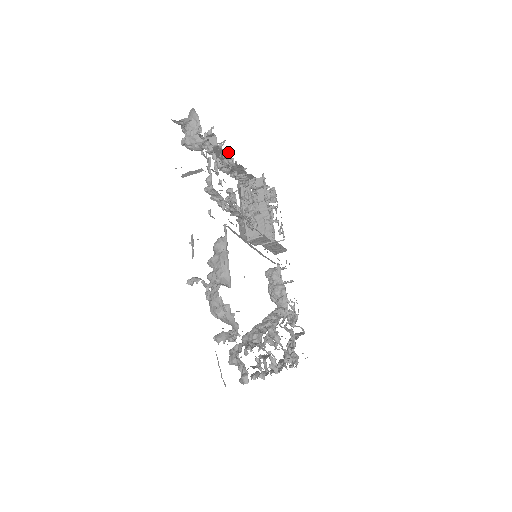
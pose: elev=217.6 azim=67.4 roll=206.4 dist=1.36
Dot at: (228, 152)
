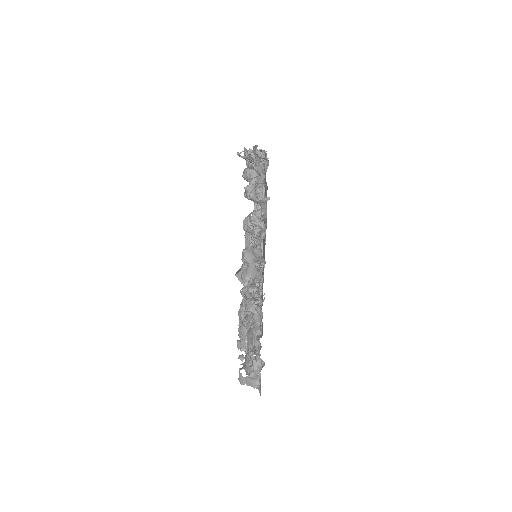
Dot at: occluded
